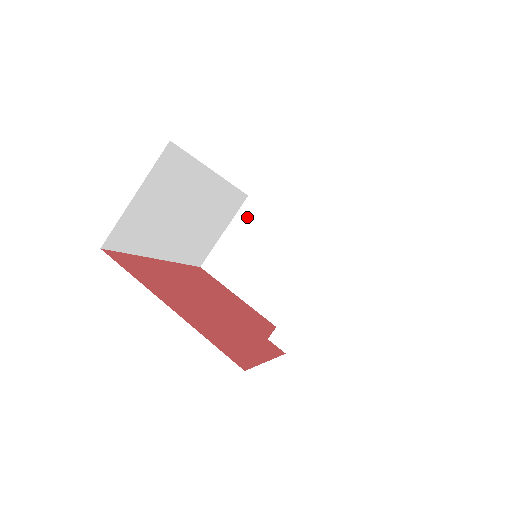
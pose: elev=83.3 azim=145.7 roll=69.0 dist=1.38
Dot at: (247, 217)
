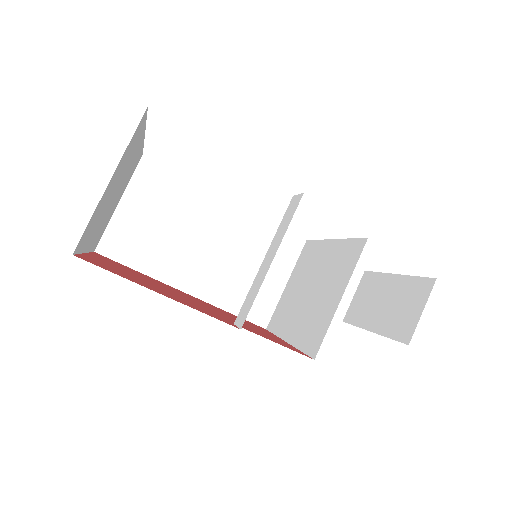
Dot at: (303, 259)
